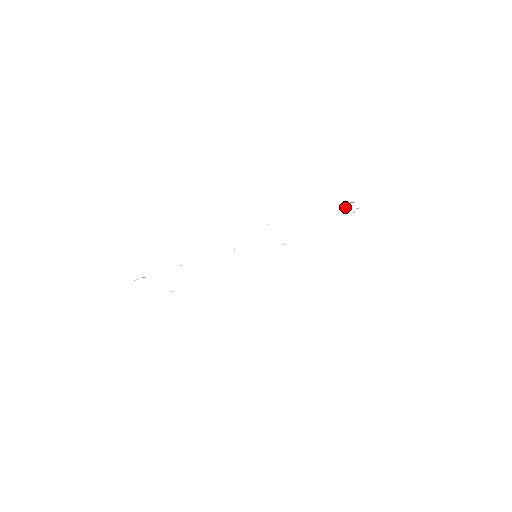
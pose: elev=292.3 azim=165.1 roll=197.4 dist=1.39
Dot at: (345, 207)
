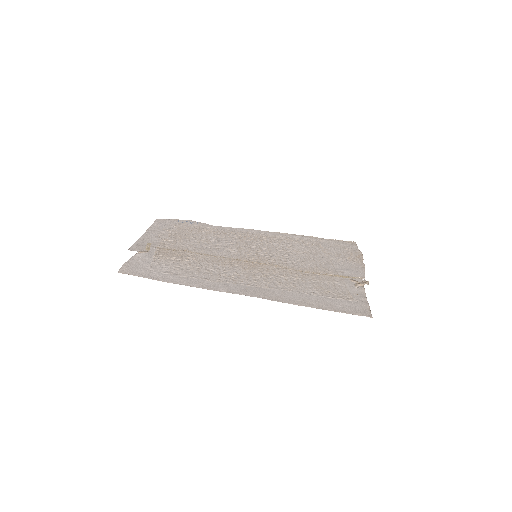
Dot at: (355, 281)
